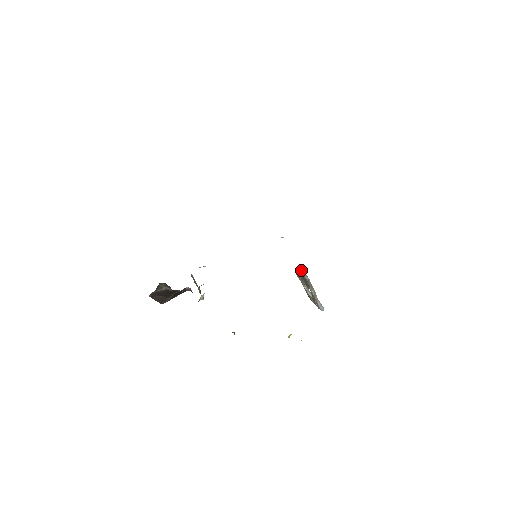
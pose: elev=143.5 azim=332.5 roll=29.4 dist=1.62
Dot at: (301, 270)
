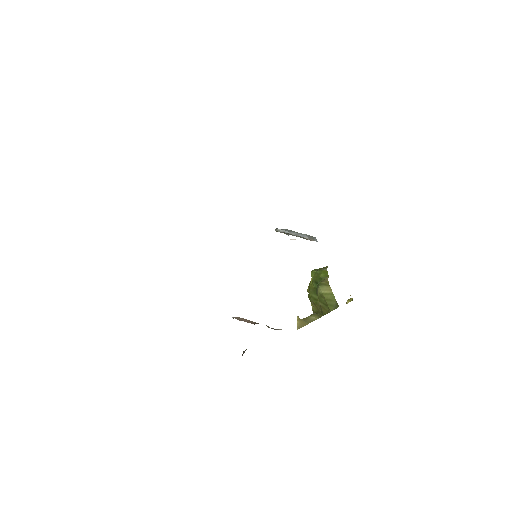
Dot at: occluded
